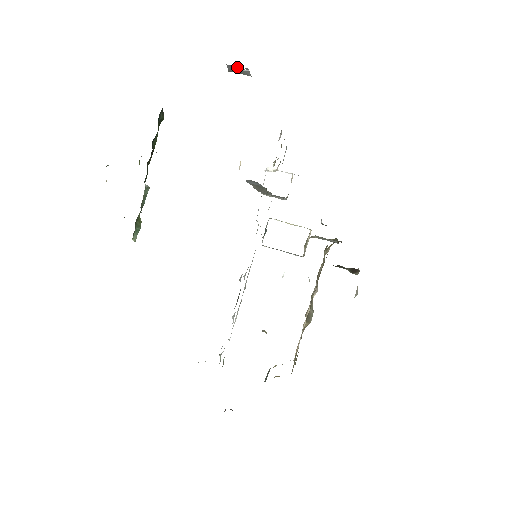
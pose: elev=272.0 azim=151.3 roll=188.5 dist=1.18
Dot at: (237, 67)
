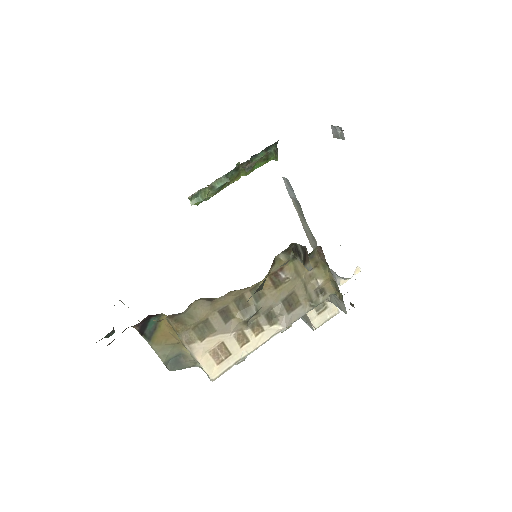
Dot at: (335, 126)
